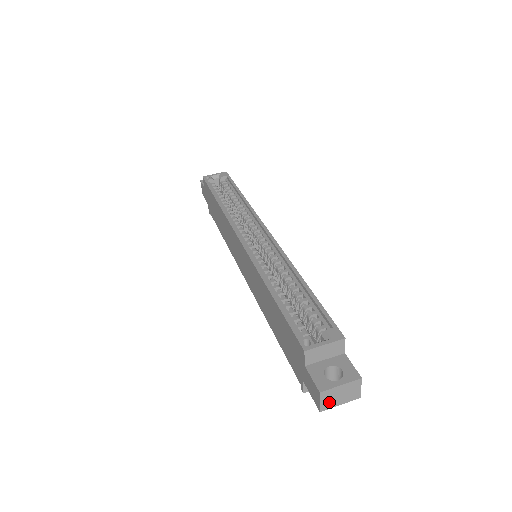
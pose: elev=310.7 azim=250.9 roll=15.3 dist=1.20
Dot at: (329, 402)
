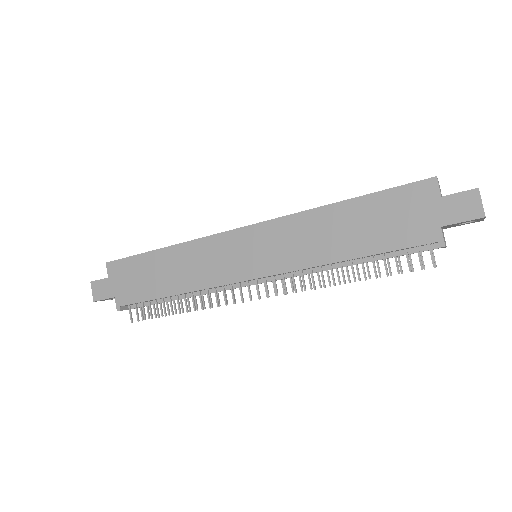
Dot at: (482, 208)
